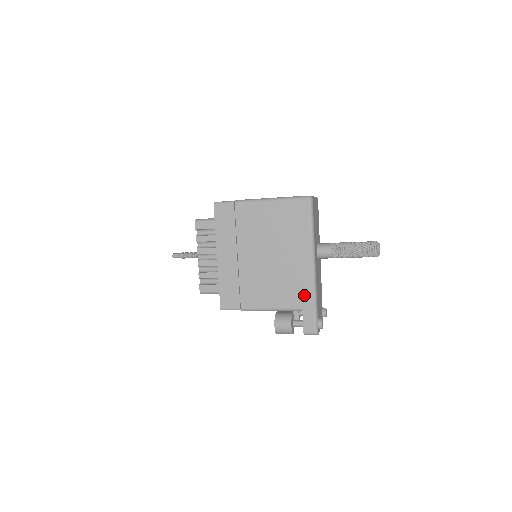
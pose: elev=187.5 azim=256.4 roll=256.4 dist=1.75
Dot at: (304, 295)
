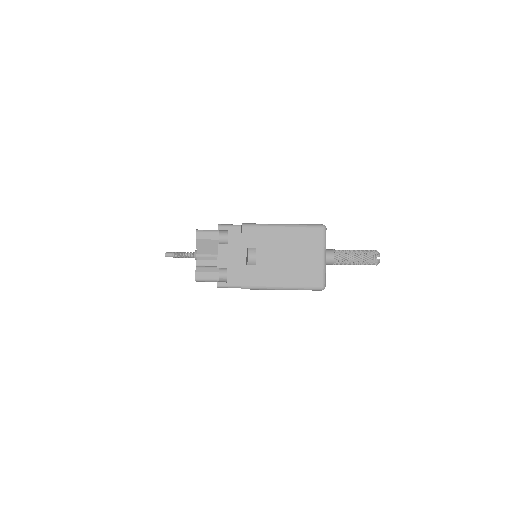
Dot at: occluded
